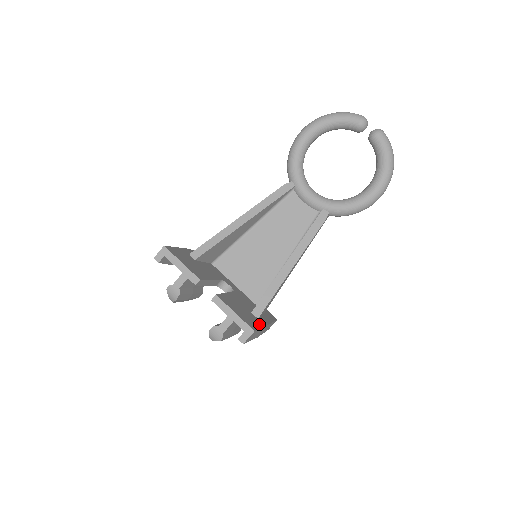
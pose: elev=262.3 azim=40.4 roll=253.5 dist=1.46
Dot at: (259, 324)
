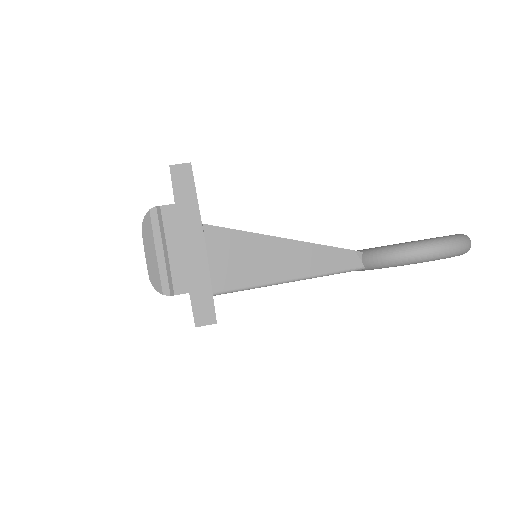
Dot at: occluded
